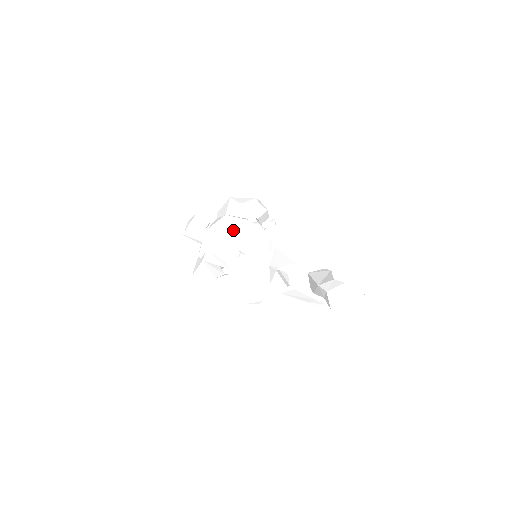
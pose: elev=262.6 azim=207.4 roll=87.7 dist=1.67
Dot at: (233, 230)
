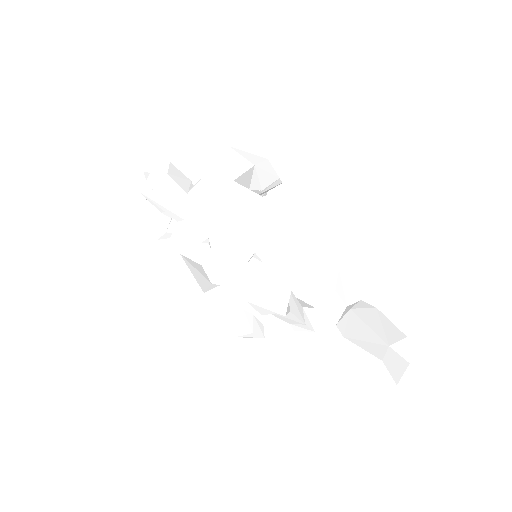
Dot at: (243, 212)
